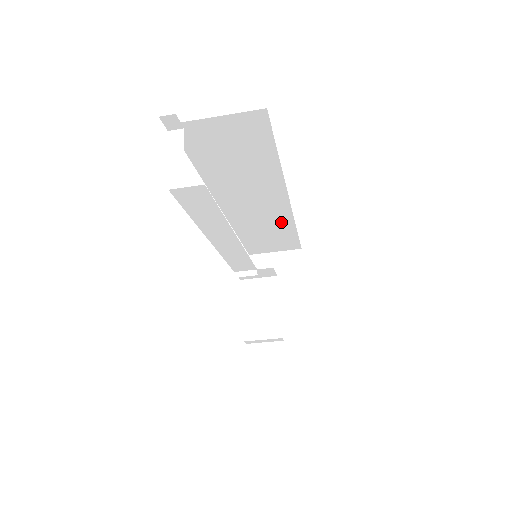
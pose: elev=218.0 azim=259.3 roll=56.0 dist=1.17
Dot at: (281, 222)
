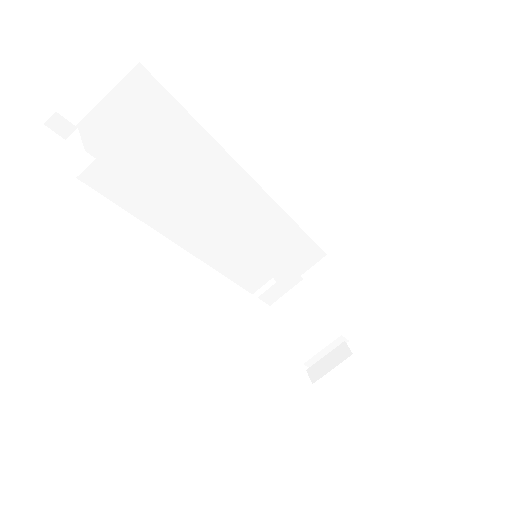
Dot at: (275, 223)
